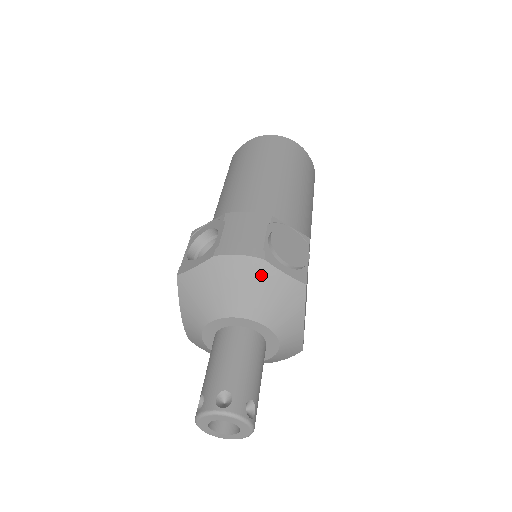
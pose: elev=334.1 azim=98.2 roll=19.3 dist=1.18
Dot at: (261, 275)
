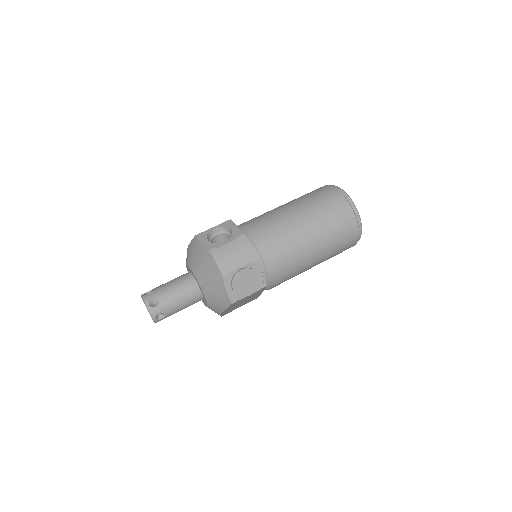
Dot at: (217, 280)
